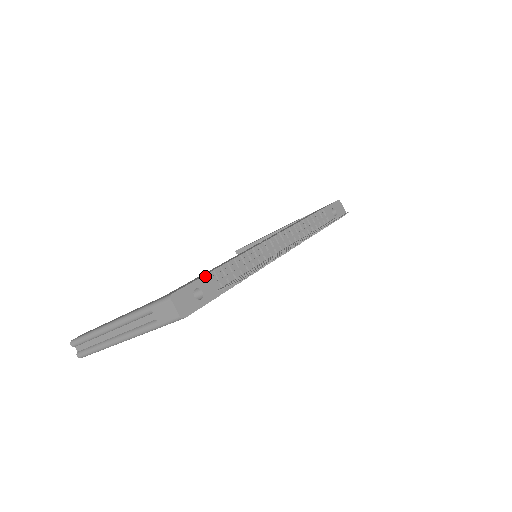
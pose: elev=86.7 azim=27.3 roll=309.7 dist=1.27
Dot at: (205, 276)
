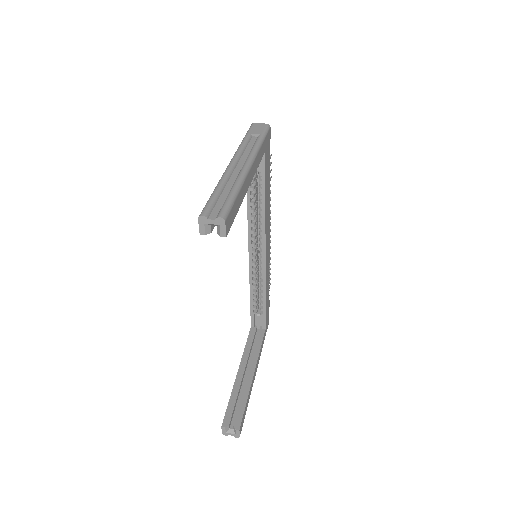
Dot at: occluded
